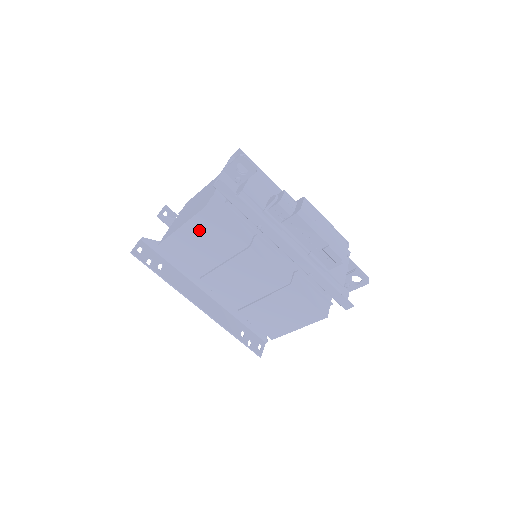
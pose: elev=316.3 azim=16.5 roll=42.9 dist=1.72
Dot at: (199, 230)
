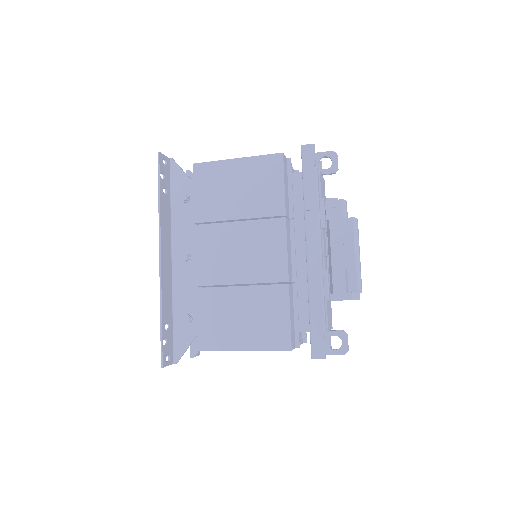
Dot at: (252, 172)
